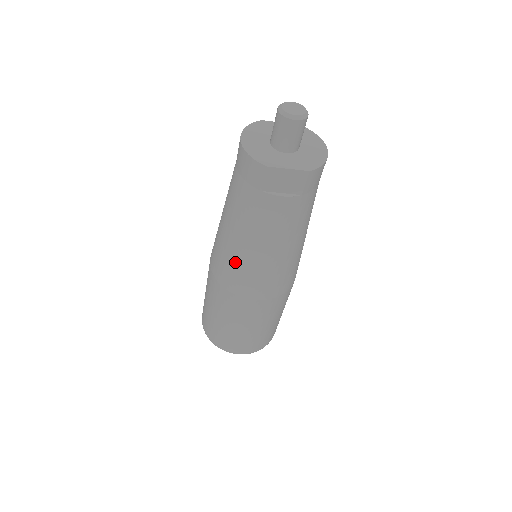
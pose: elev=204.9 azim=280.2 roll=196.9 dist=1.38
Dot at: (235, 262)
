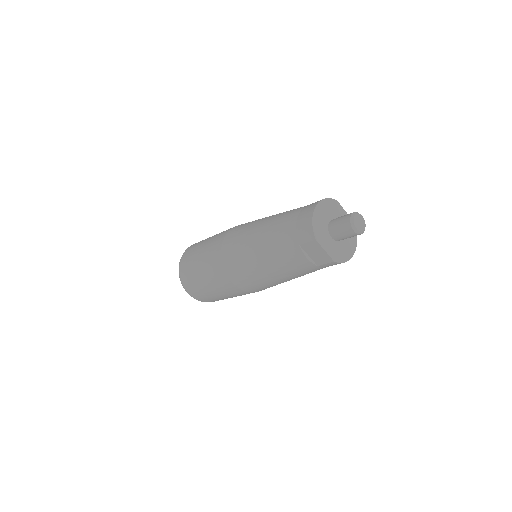
Dot at: (244, 256)
